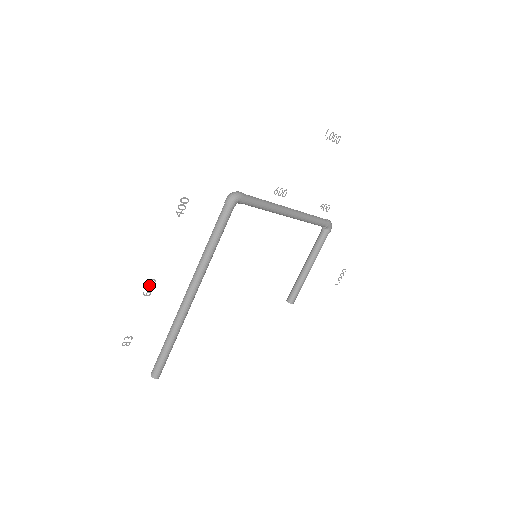
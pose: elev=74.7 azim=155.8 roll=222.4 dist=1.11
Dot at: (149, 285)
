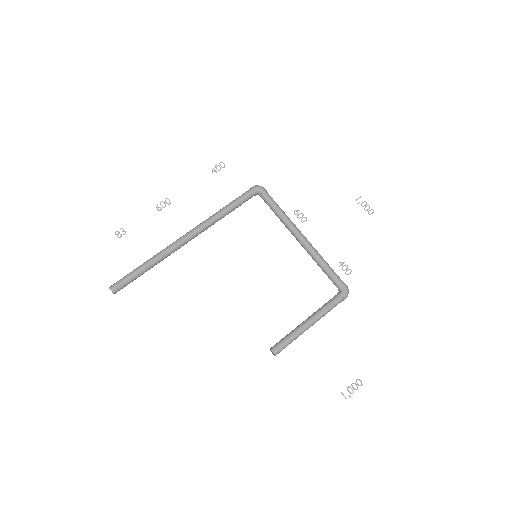
Dot at: (164, 203)
